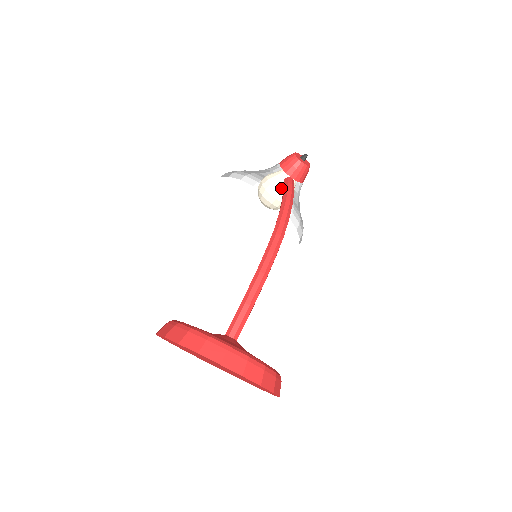
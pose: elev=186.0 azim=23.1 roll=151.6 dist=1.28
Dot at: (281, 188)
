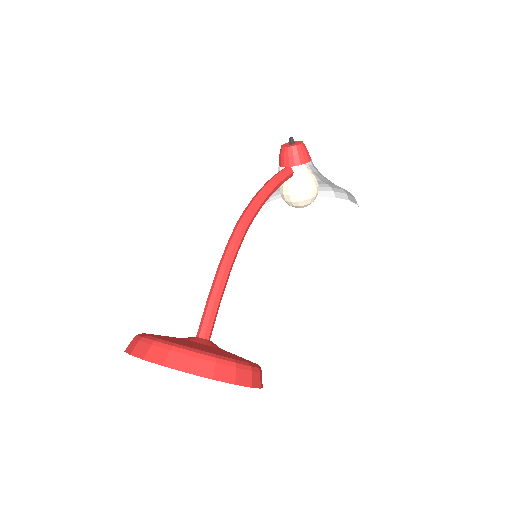
Dot at: (287, 182)
